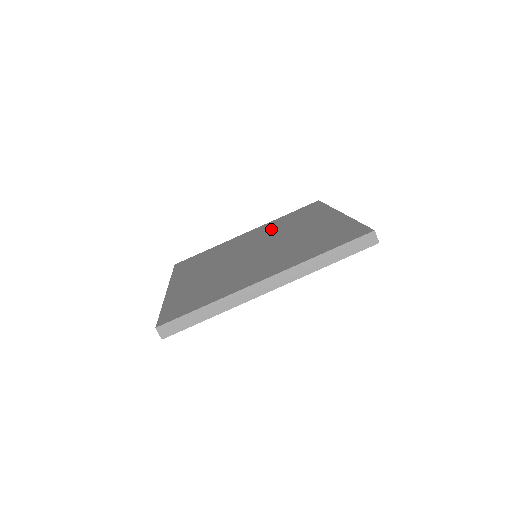
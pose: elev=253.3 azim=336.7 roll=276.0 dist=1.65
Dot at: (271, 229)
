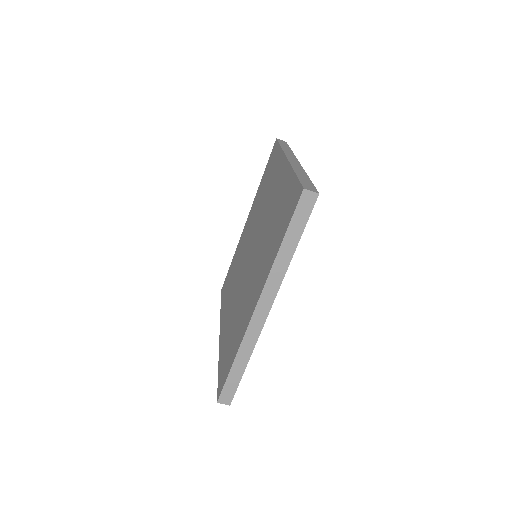
Dot at: (256, 209)
